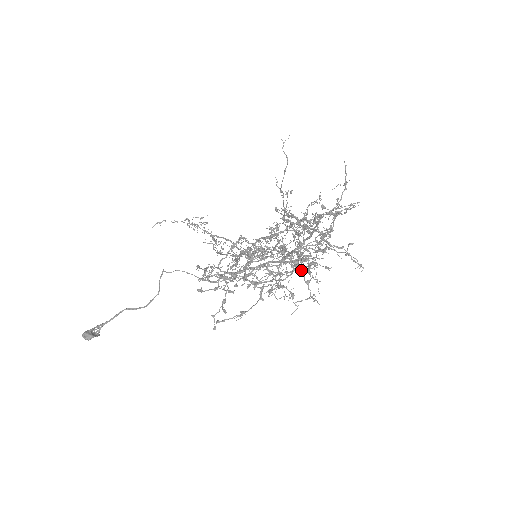
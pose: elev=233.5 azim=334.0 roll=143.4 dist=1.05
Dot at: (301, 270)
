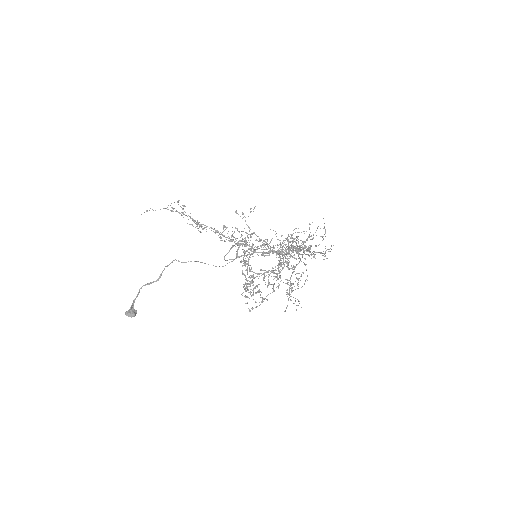
Dot at: (295, 274)
